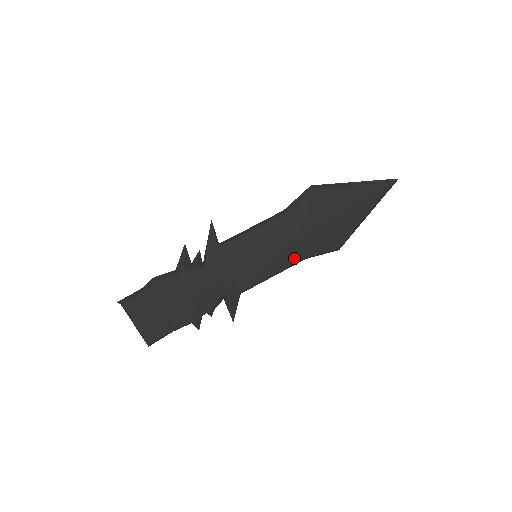
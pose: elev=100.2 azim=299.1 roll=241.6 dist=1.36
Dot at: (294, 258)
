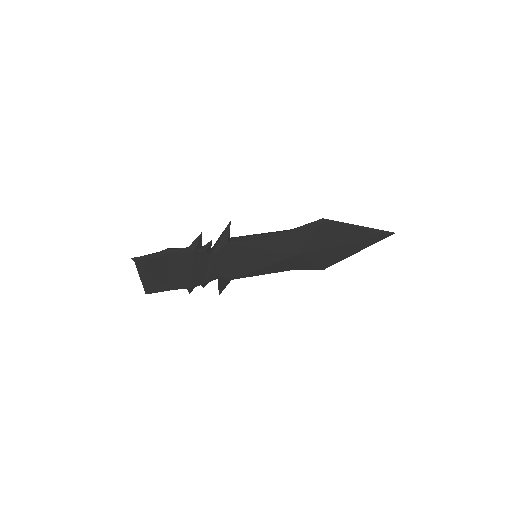
Dot at: (286, 267)
